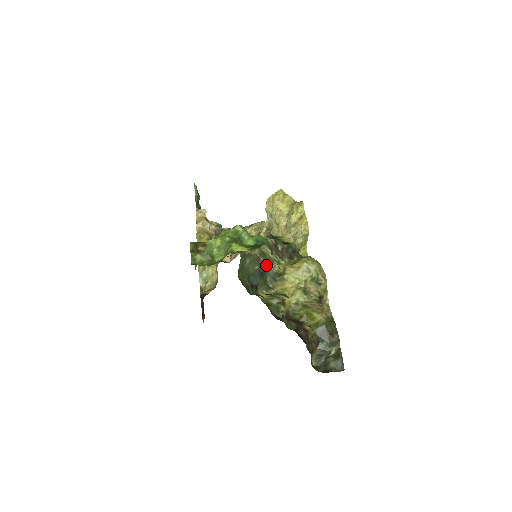
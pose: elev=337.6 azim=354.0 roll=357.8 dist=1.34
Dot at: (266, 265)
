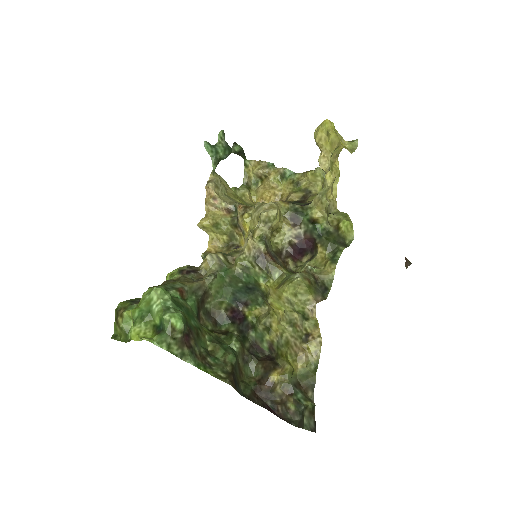
Dot at: (251, 282)
